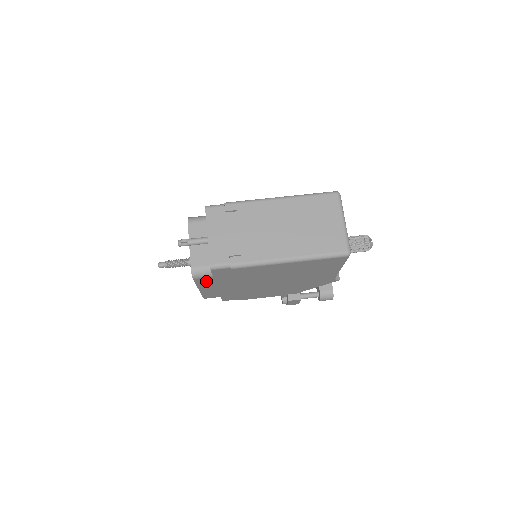
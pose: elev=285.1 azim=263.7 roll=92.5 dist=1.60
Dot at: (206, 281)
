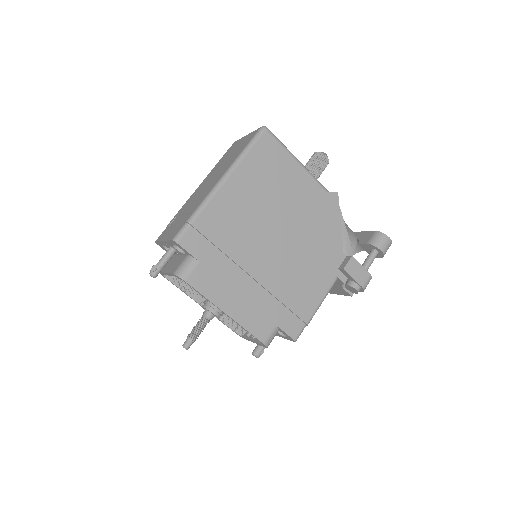
Dot at: (206, 281)
